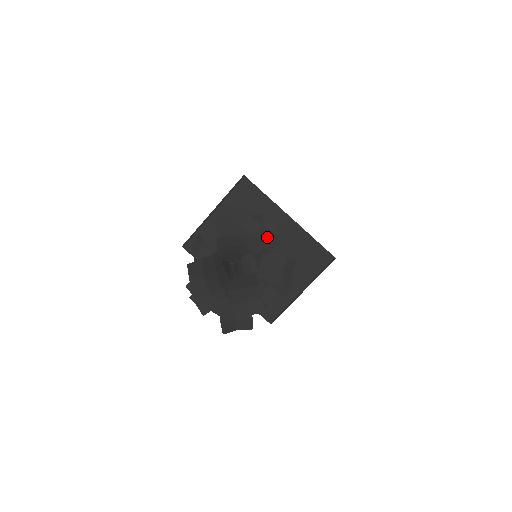
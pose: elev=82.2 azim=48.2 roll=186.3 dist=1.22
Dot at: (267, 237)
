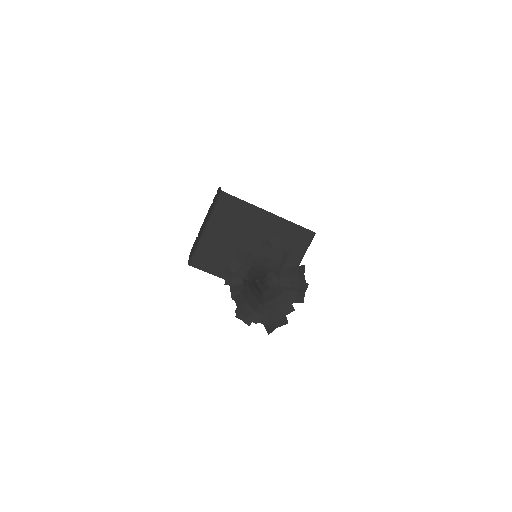
Dot at: (280, 257)
